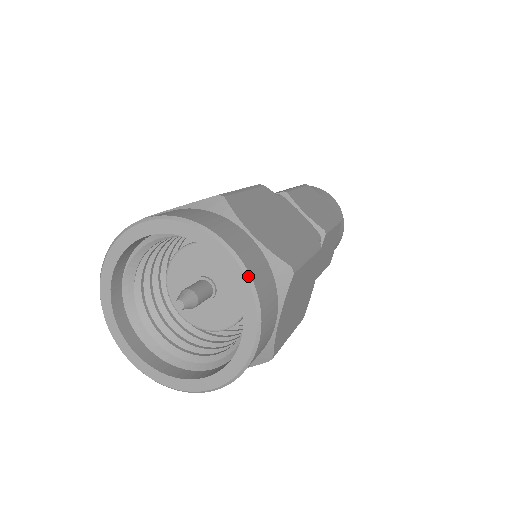
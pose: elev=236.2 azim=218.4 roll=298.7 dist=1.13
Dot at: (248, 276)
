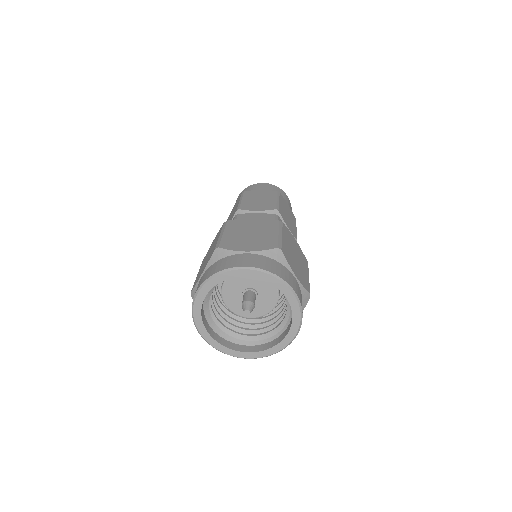
Dot at: (301, 308)
